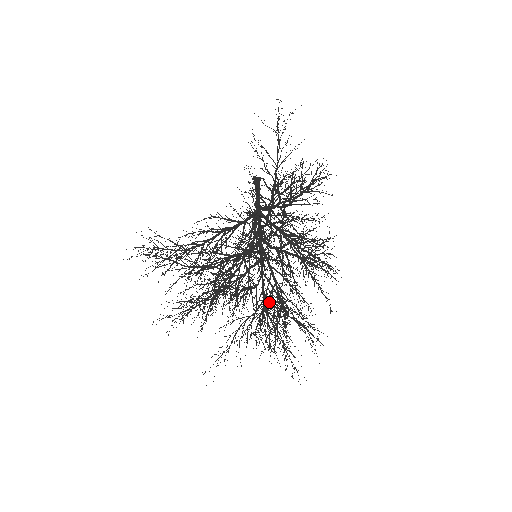
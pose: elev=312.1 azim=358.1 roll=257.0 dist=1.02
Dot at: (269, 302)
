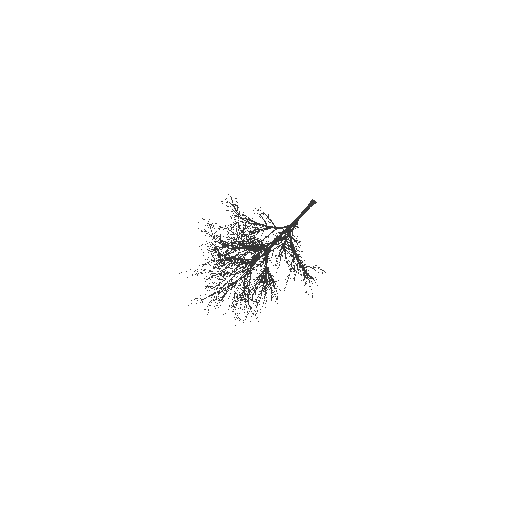
Dot at: occluded
